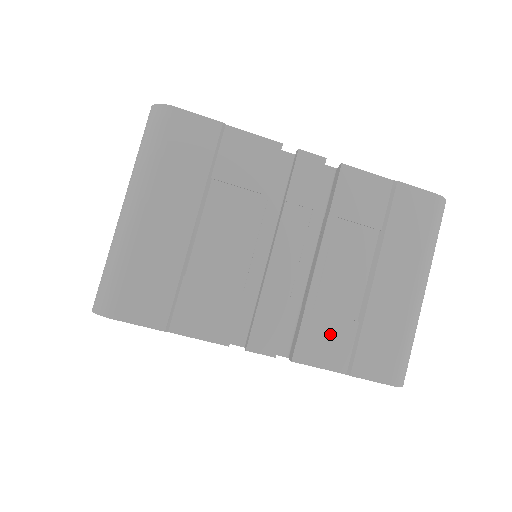
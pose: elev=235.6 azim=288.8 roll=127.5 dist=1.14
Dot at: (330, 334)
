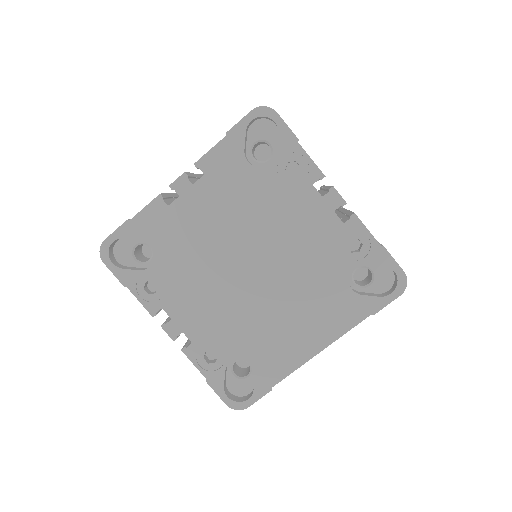
Dot at: occluded
